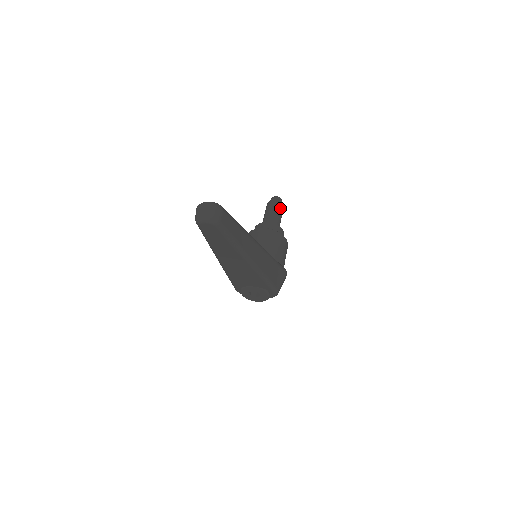
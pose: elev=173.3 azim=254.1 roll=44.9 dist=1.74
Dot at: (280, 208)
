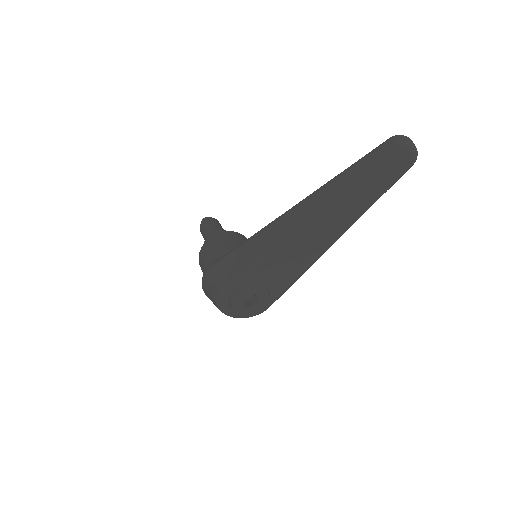
Dot at: occluded
